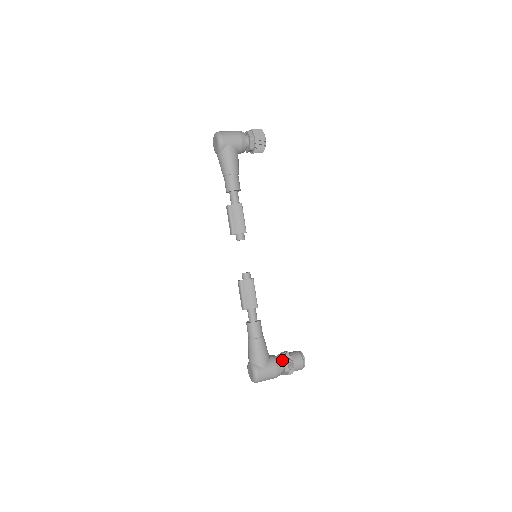
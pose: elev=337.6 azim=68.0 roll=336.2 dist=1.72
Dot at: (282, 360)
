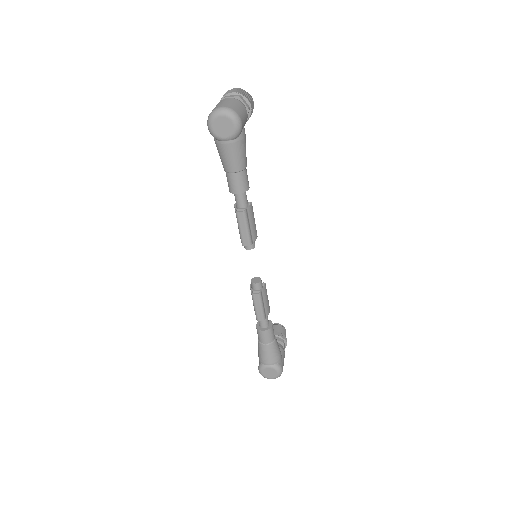
Dot at: (281, 343)
